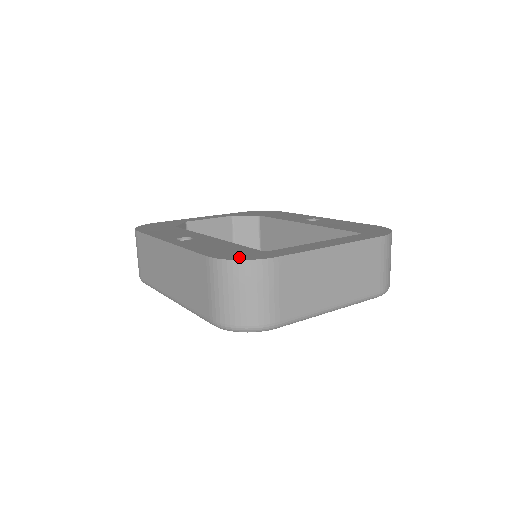
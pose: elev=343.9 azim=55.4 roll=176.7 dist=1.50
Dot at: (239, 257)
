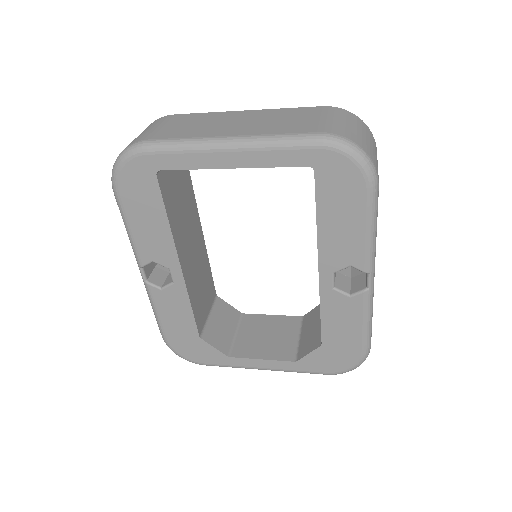
Dot at: occluded
